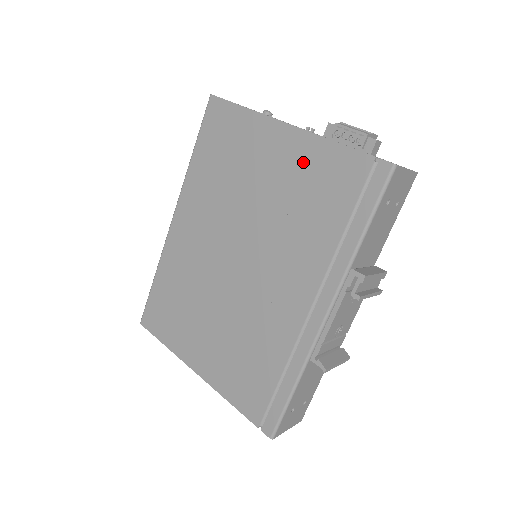
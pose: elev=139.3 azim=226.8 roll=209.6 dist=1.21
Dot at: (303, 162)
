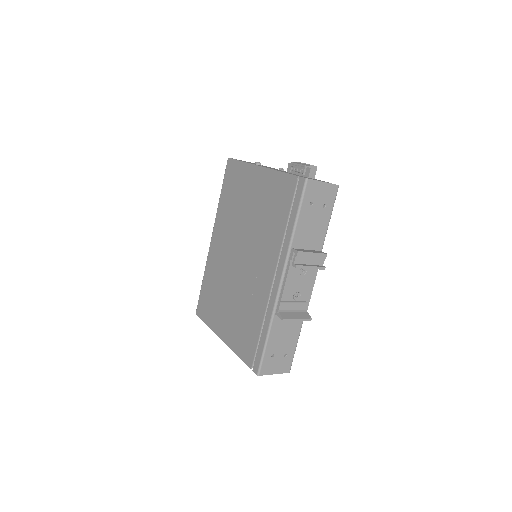
Dot at: (268, 187)
